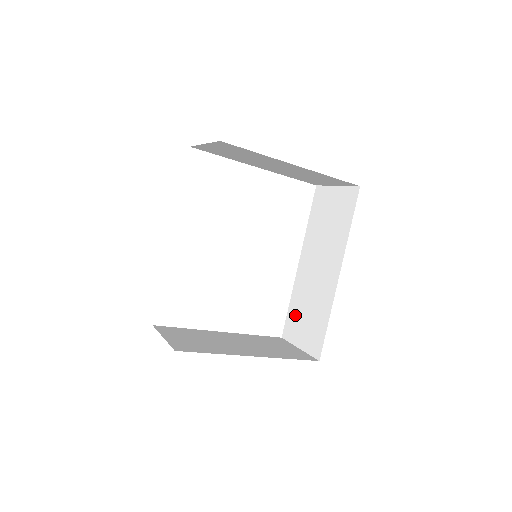
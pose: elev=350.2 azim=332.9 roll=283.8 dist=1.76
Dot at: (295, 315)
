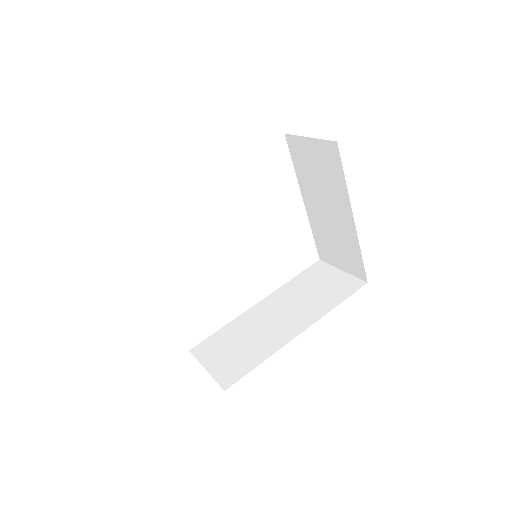
Dot at: (222, 340)
